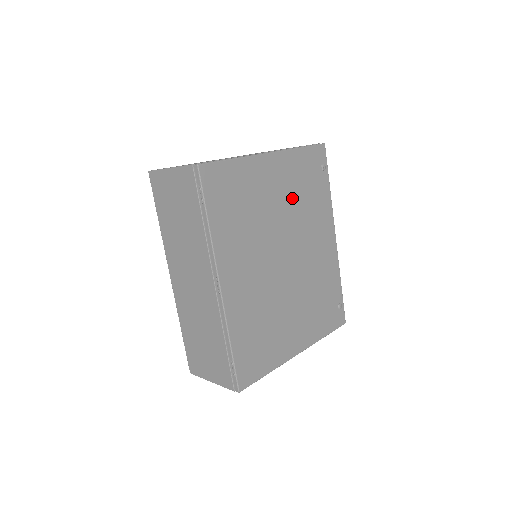
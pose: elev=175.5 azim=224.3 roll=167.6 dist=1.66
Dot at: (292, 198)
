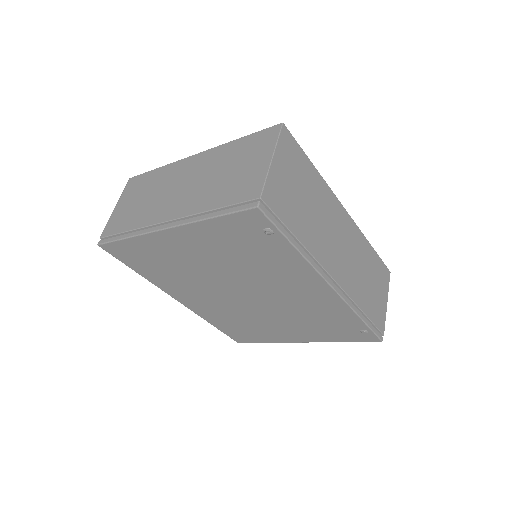
Dot at: (226, 259)
